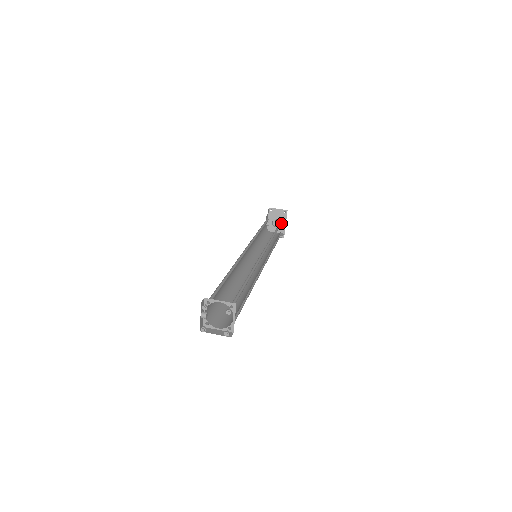
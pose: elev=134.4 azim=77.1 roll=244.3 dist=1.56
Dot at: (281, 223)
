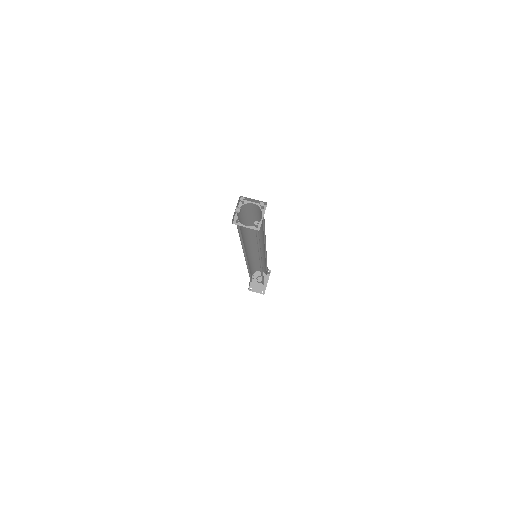
Dot at: occluded
